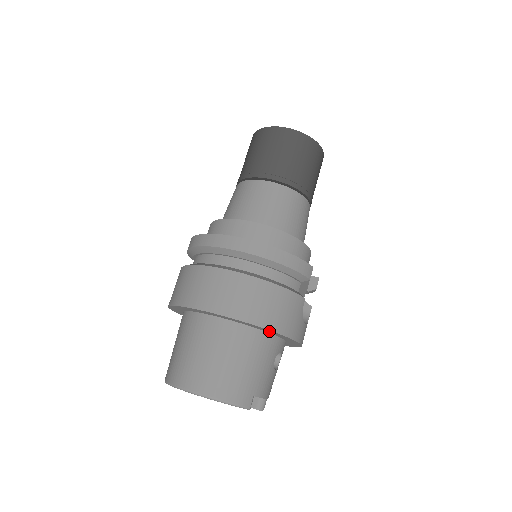
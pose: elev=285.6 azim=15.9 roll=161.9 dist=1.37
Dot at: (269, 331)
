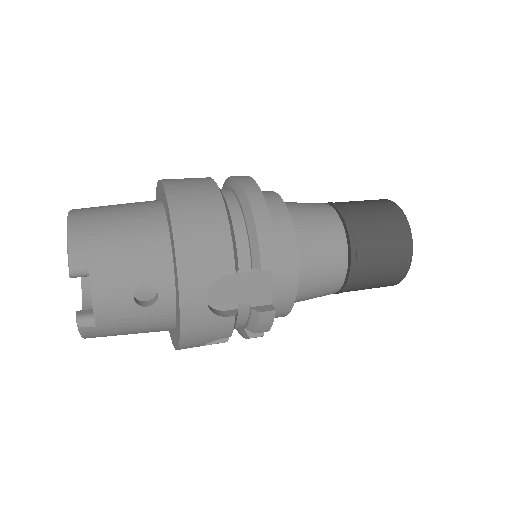
Dot at: occluded
